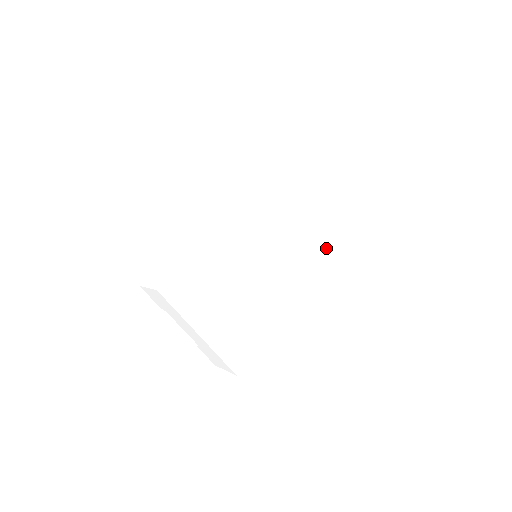
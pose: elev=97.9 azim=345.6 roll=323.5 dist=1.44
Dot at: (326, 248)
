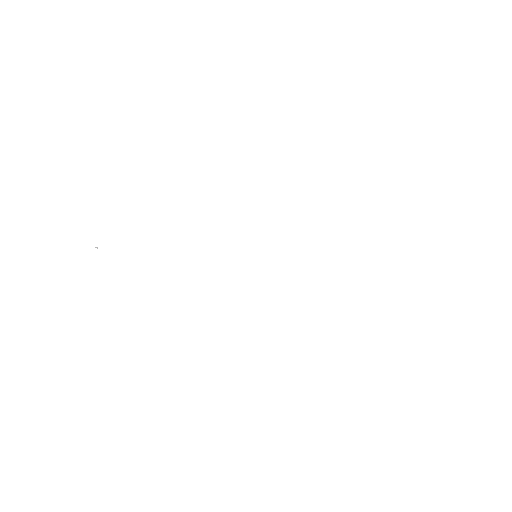
Dot at: (301, 328)
